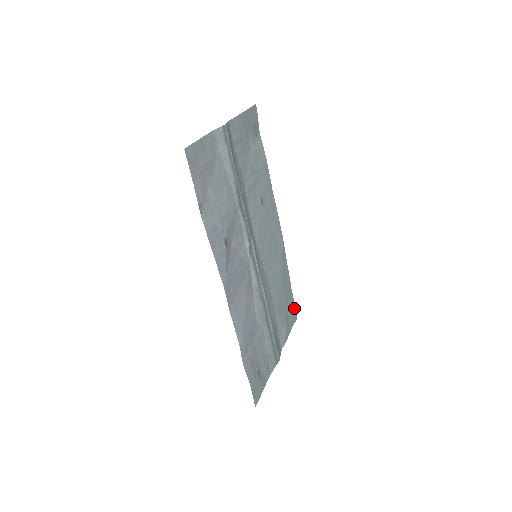
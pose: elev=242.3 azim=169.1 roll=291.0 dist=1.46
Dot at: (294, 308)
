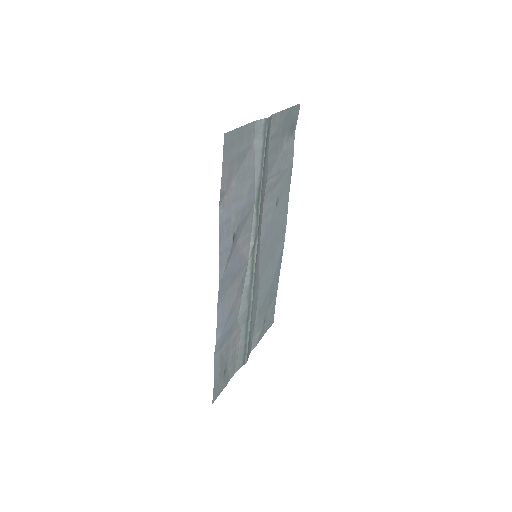
Dot at: (273, 313)
